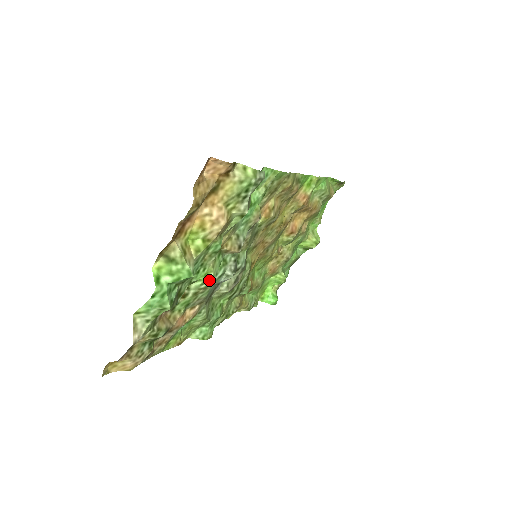
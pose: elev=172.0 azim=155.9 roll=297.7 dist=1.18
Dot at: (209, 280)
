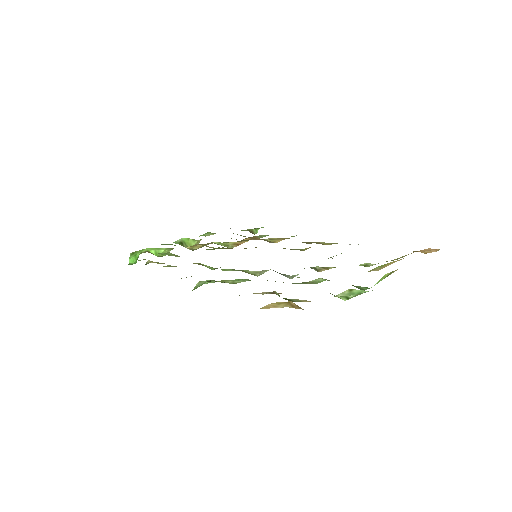
Dot at: (320, 282)
